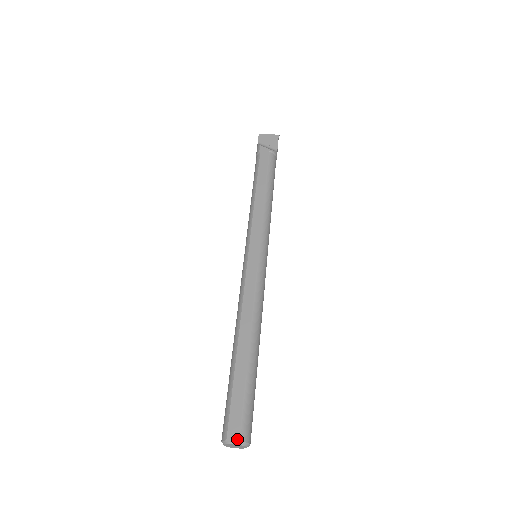
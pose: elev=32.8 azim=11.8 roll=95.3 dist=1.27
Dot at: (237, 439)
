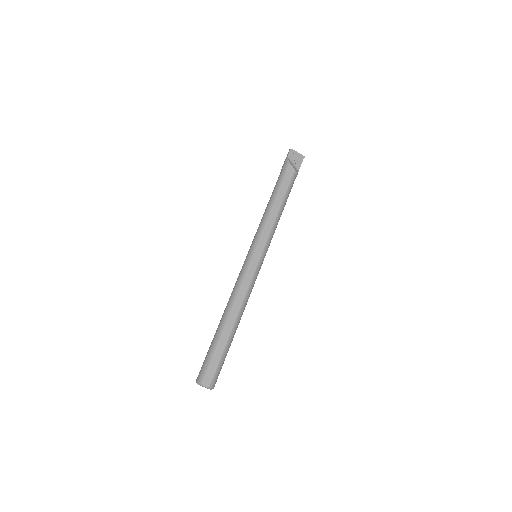
Dot at: (209, 385)
